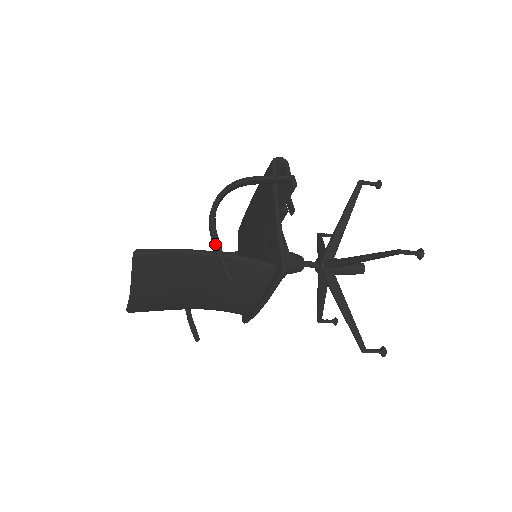
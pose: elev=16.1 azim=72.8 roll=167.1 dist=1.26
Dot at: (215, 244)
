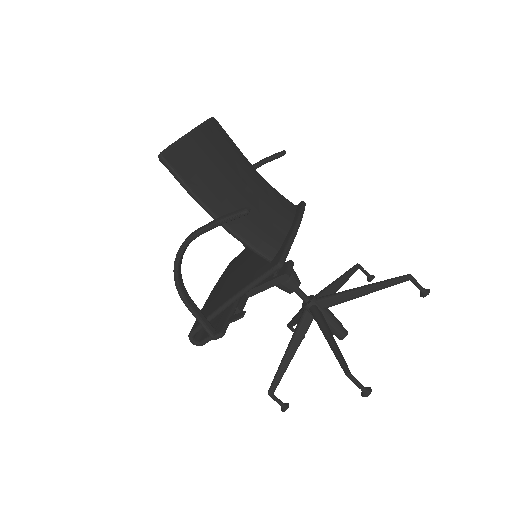
Dot at: (256, 163)
